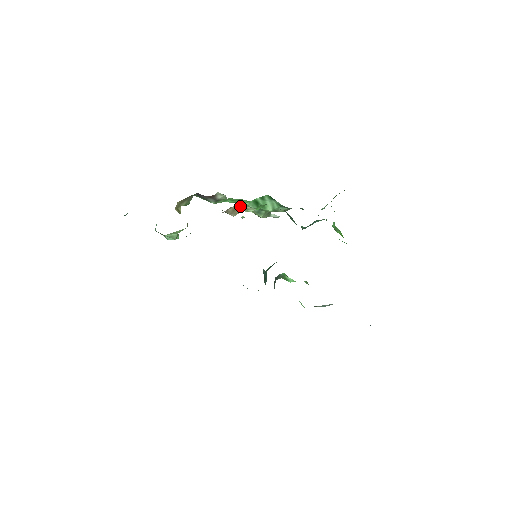
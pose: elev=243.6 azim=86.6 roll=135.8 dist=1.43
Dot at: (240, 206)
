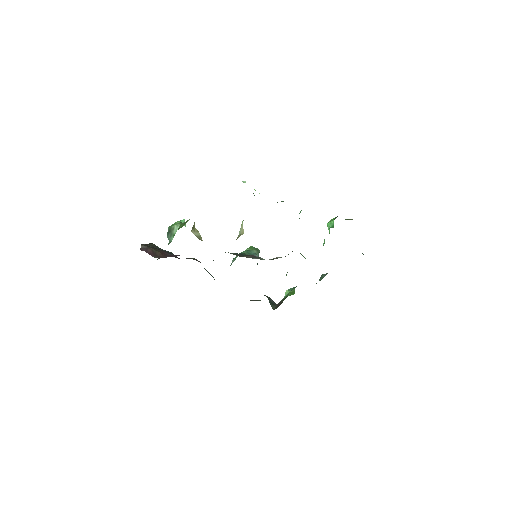
Dot at: occluded
